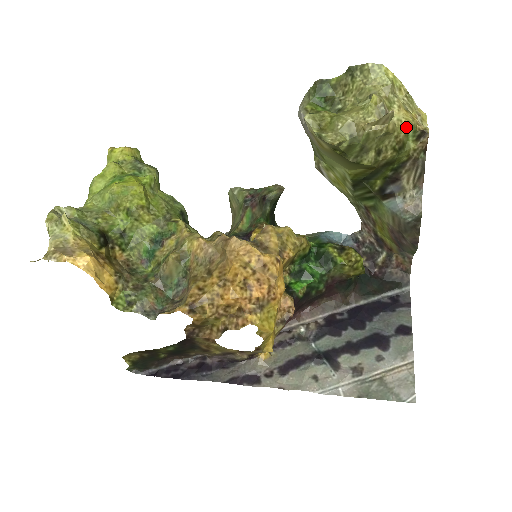
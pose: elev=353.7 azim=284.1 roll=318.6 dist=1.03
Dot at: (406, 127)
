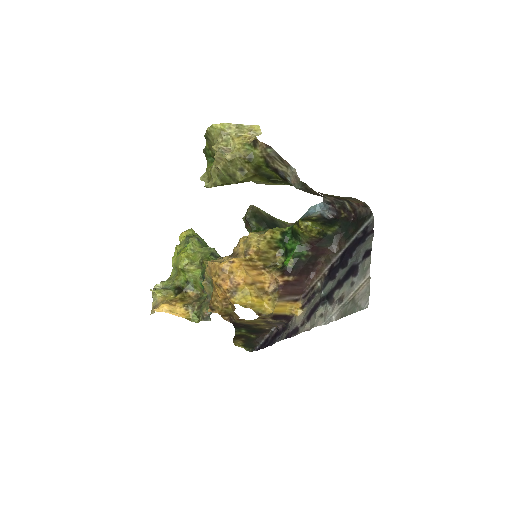
Dot at: (240, 148)
